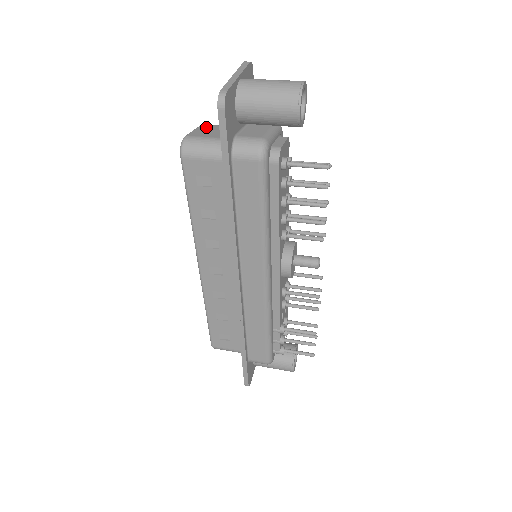
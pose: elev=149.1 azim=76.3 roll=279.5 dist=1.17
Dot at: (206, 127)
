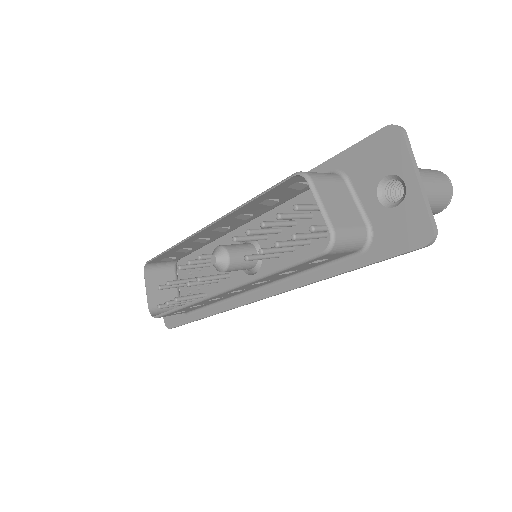
Dot at: (324, 190)
